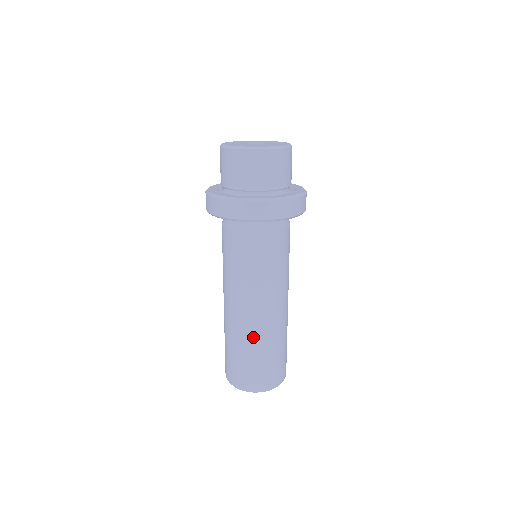
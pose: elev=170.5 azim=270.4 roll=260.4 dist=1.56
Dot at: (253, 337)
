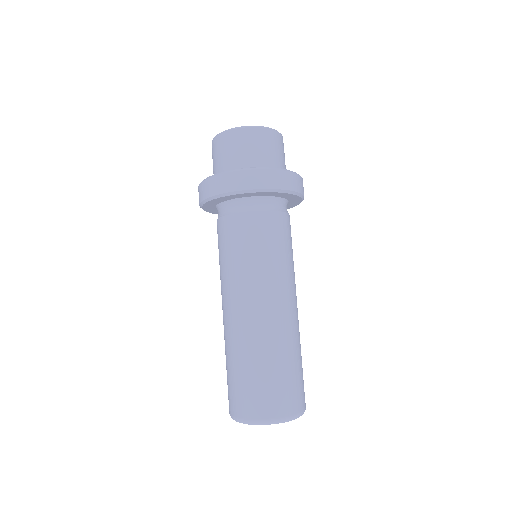
Dot at: (255, 341)
